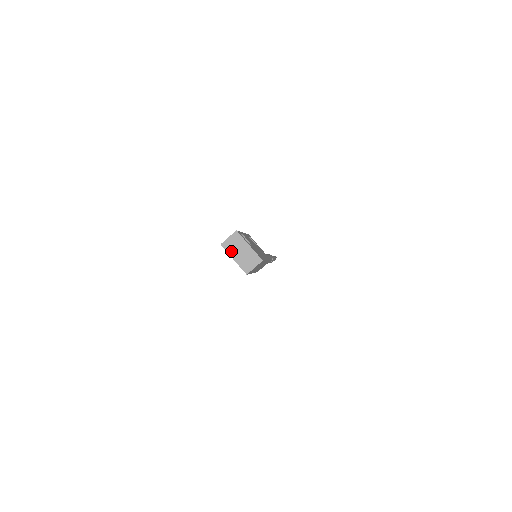
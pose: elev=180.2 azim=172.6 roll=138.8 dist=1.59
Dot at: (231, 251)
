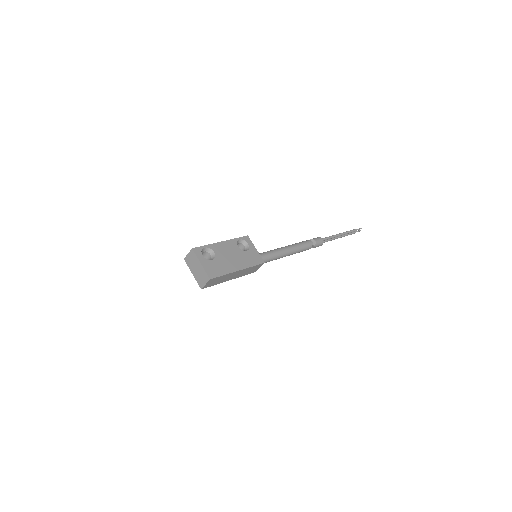
Dot at: (190, 266)
